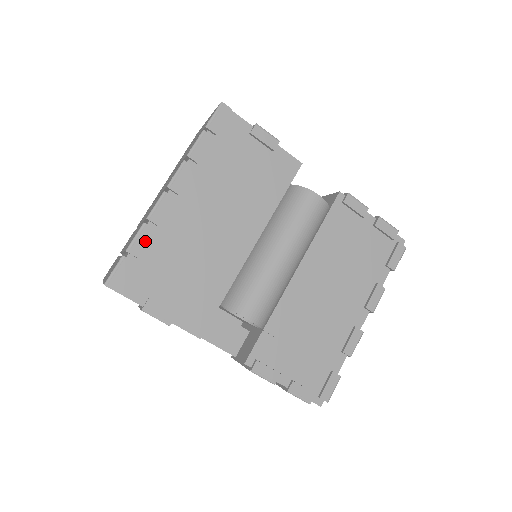
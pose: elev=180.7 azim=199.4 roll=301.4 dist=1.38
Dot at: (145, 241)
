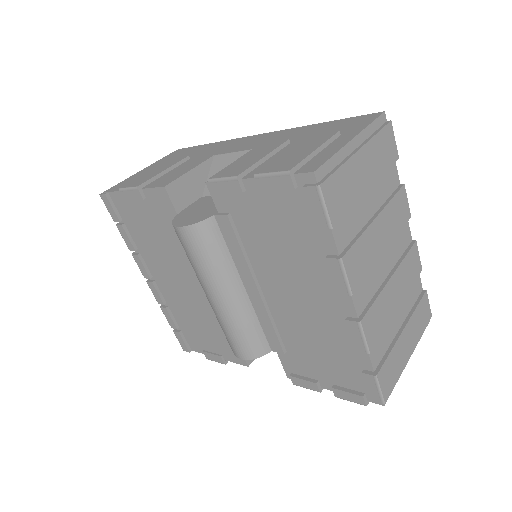
Dot at: (170, 318)
